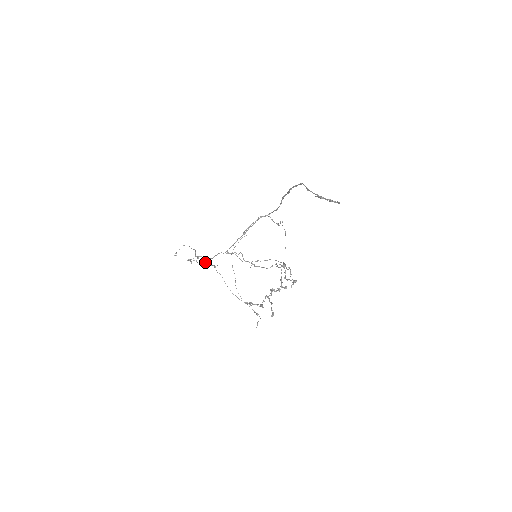
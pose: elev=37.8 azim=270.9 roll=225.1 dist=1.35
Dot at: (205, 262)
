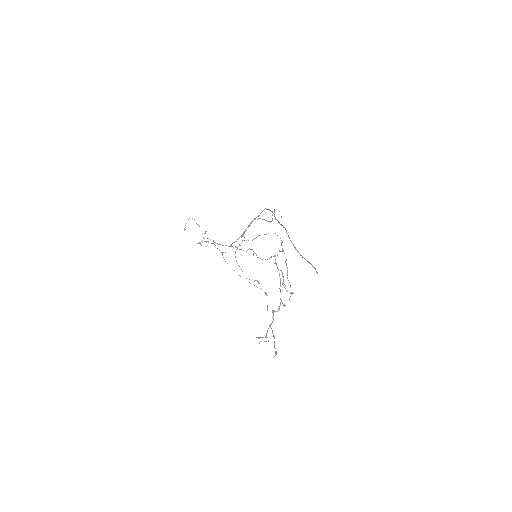
Dot at: (213, 243)
